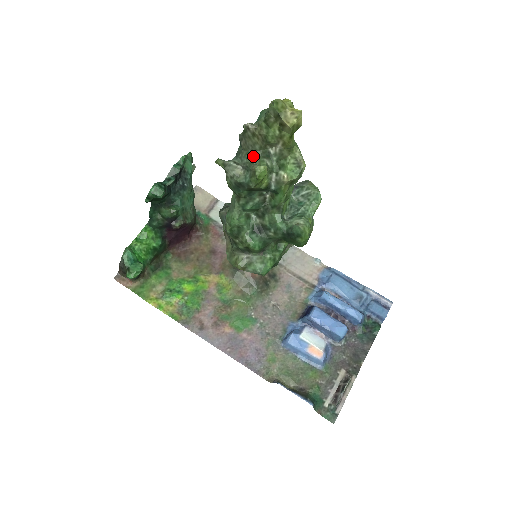
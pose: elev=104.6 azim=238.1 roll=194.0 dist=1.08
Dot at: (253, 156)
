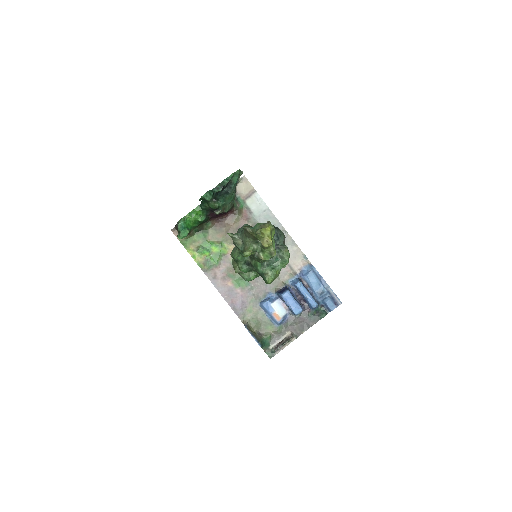
Dot at: (248, 240)
